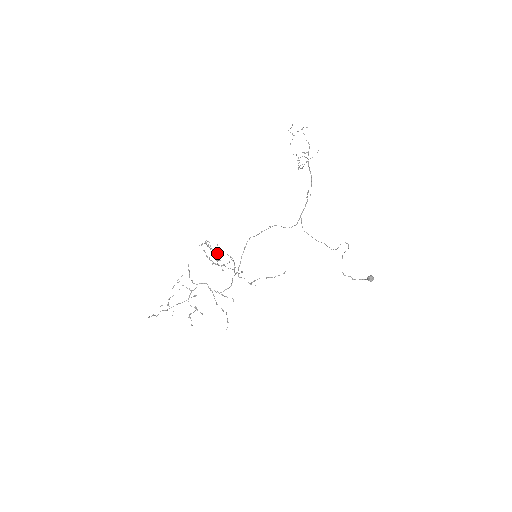
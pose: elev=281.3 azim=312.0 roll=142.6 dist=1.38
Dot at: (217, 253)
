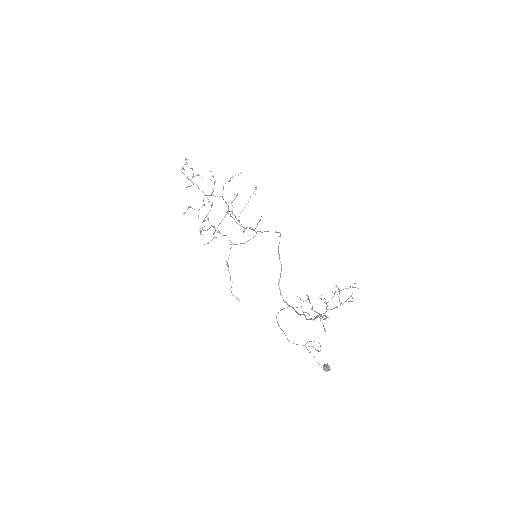
Dot at: occluded
